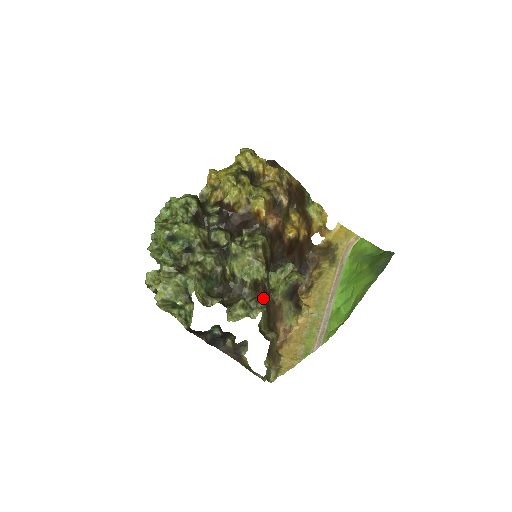
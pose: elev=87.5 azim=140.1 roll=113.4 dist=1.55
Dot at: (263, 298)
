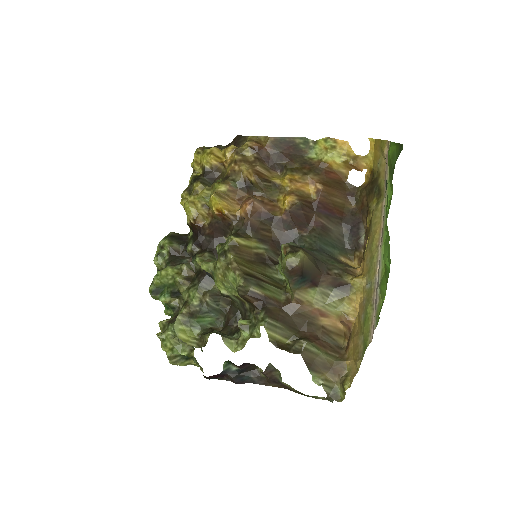
Dot at: (263, 306)
